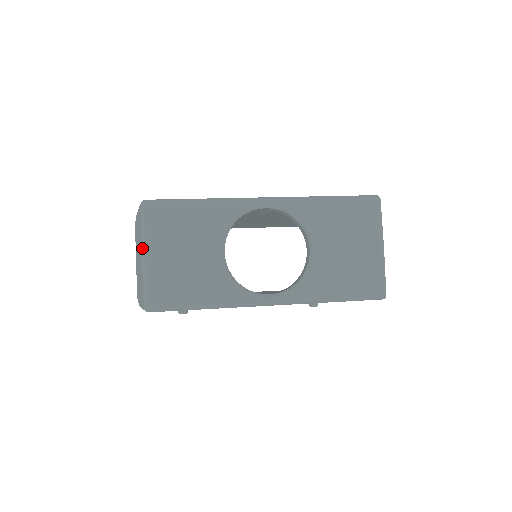
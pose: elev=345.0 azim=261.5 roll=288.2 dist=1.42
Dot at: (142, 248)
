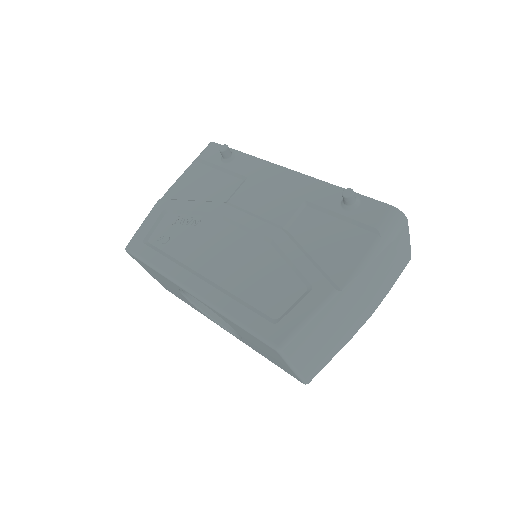
Dot at: occluded
